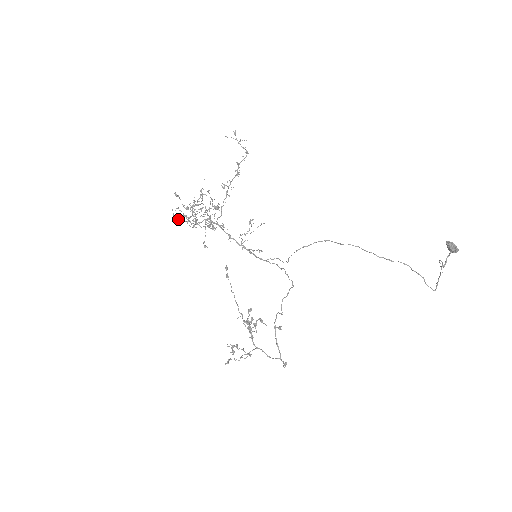
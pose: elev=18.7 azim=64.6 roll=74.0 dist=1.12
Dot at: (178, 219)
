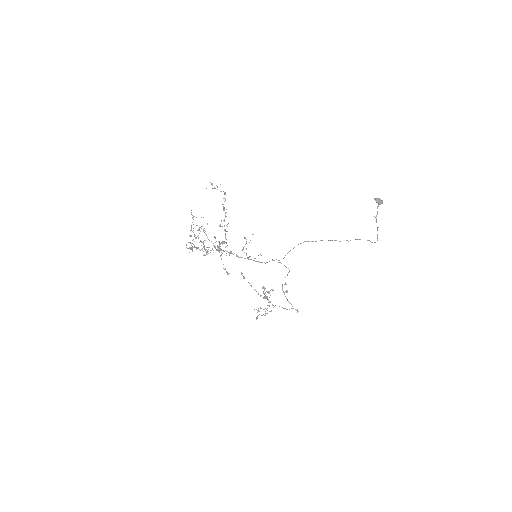
Dot at: (190, 249)
